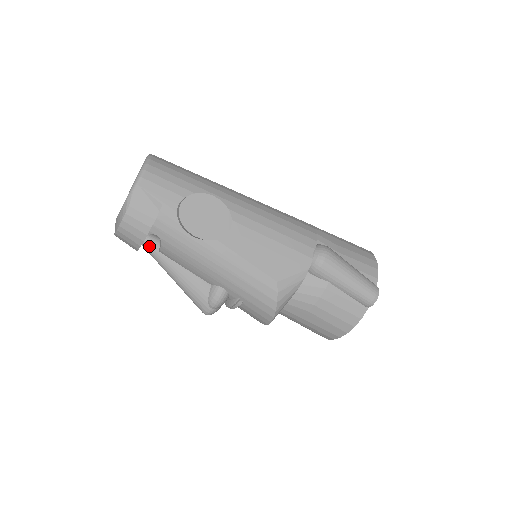
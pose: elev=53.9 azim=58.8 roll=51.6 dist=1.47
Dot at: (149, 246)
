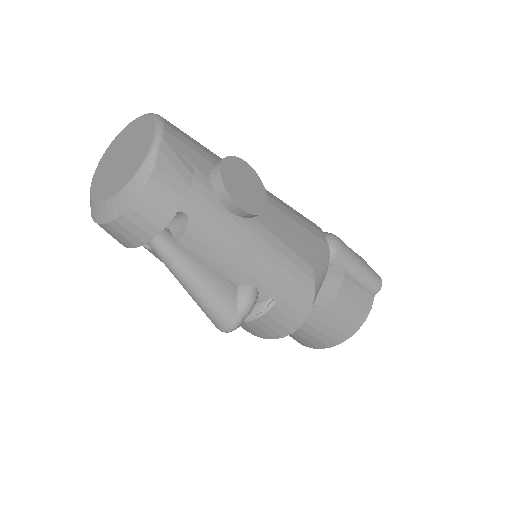
Dot at: (159, 237)
